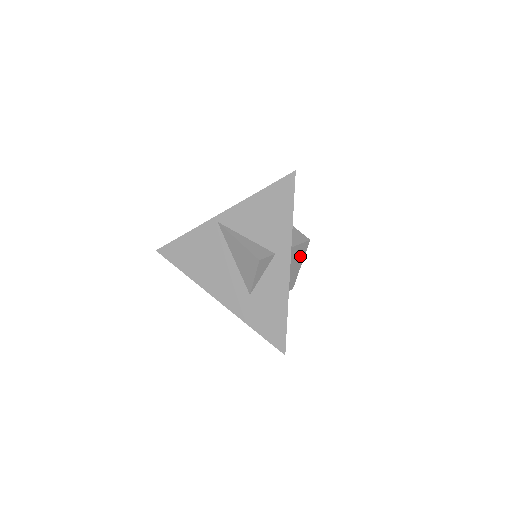
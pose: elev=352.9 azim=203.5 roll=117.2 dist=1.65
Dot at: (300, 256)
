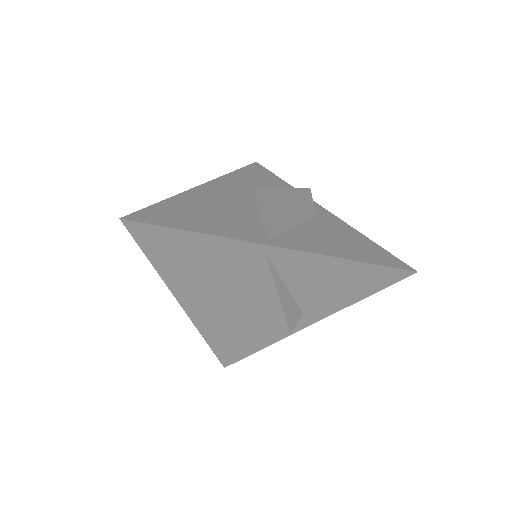
Dot at: occluded
